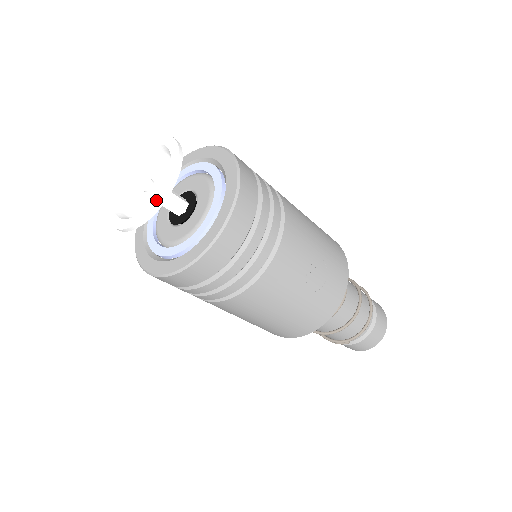
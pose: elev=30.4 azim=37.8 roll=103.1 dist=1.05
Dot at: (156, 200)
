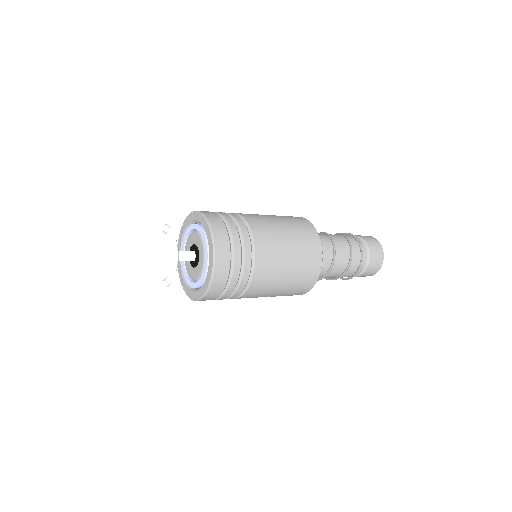
Dot at: (160, 281)
